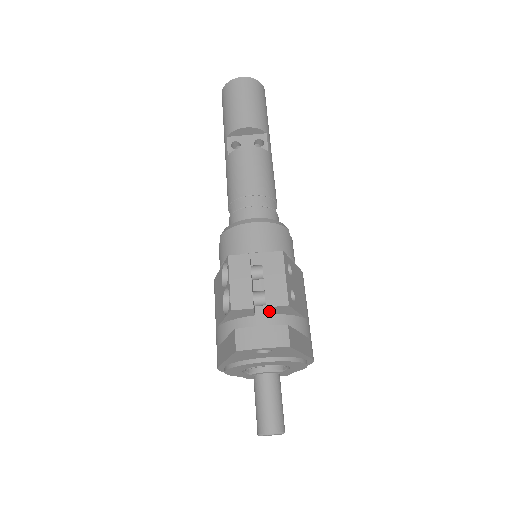
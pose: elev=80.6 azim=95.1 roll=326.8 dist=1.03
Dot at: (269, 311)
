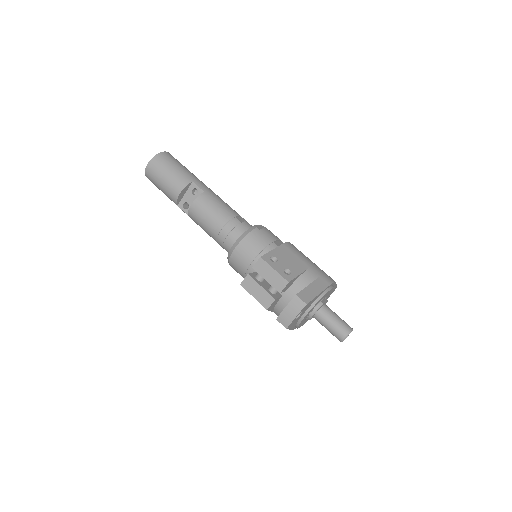
Dot at: (284, 291)
